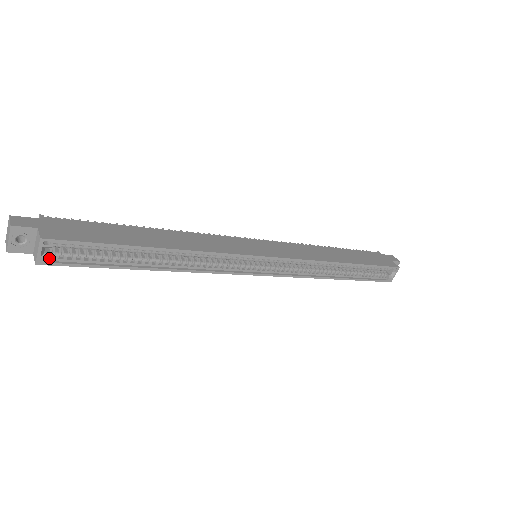
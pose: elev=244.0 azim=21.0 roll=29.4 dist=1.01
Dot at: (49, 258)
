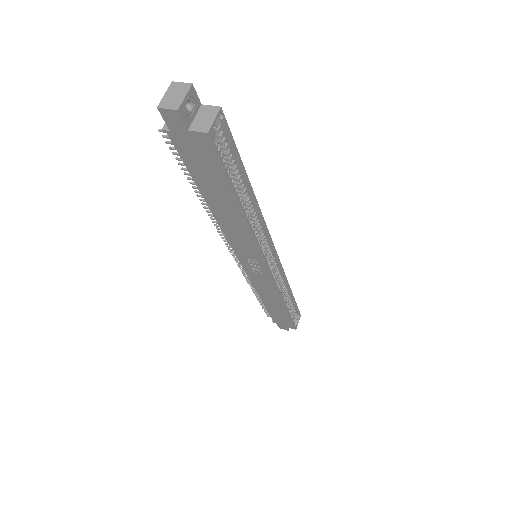
Dot at: (215, 134)
